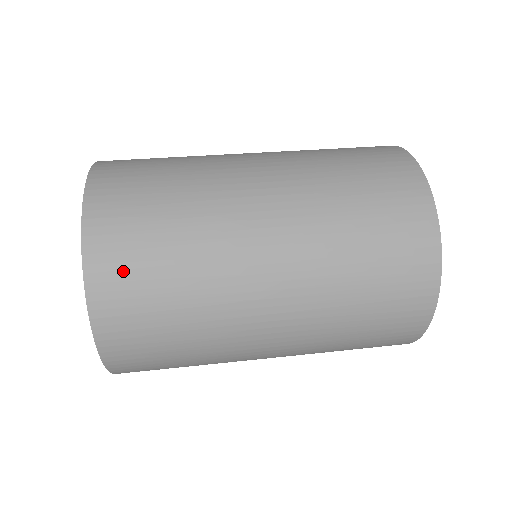
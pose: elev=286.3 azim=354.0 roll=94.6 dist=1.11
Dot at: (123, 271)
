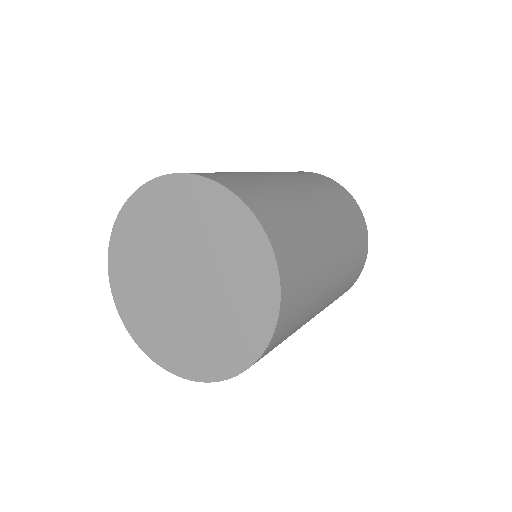
Dot at: (286, 239)
